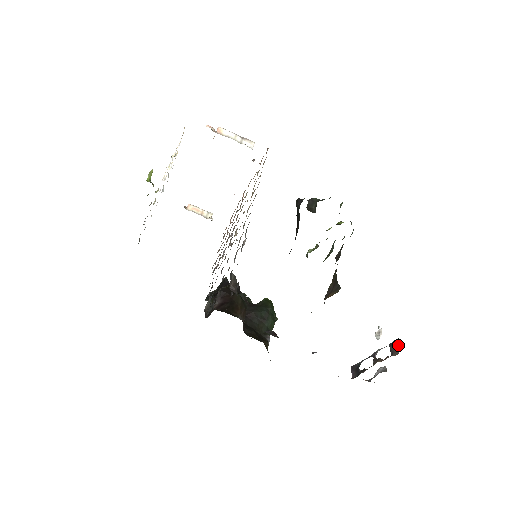
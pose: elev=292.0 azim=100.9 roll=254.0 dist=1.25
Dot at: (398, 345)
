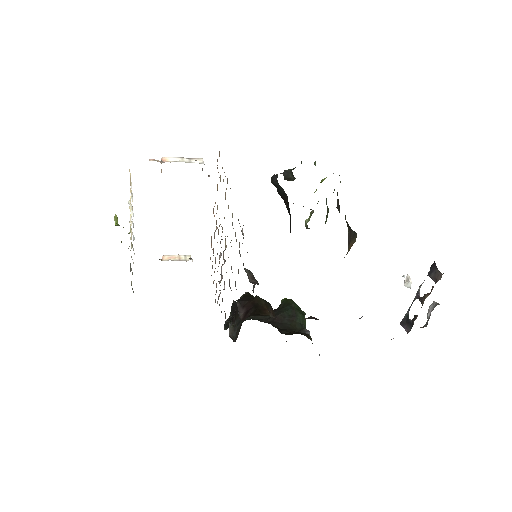
Dot at: (437, 268)
